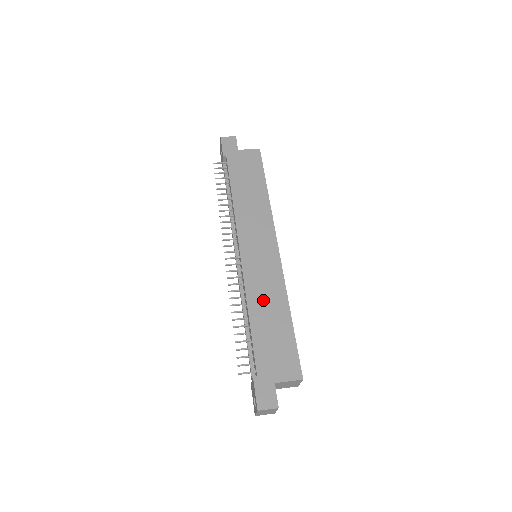
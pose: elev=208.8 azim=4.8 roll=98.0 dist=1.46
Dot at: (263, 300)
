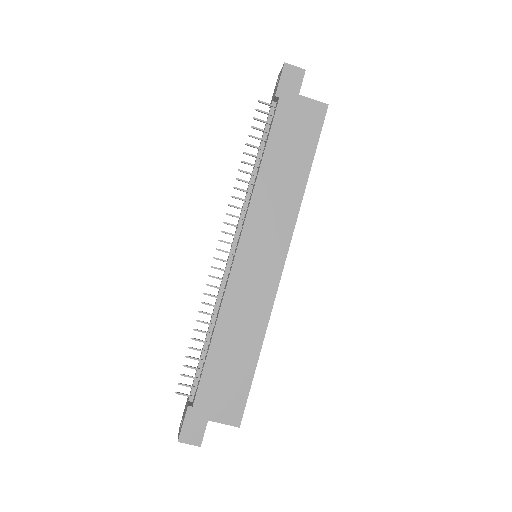
Dot at: (237, 323)
